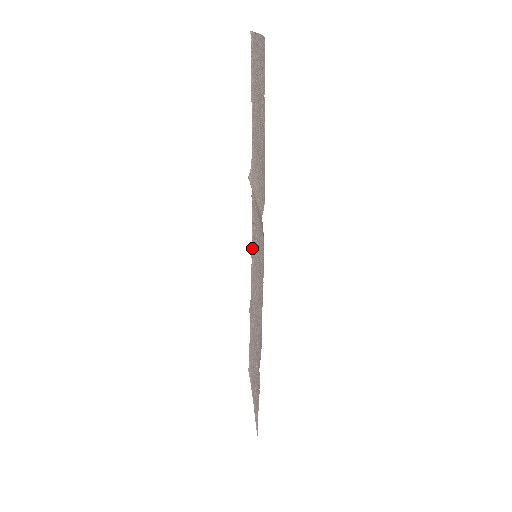
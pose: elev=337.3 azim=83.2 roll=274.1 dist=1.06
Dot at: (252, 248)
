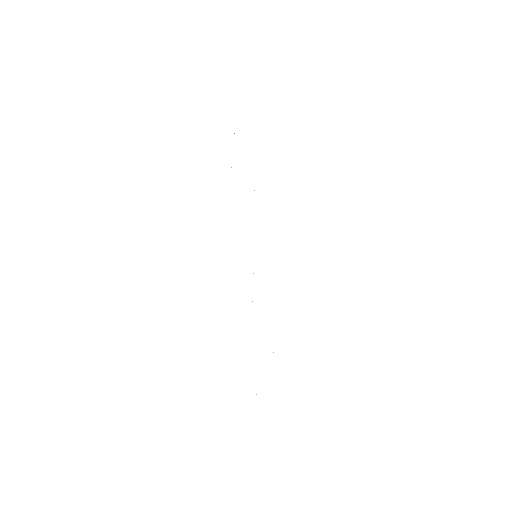
Dot at: occluded
